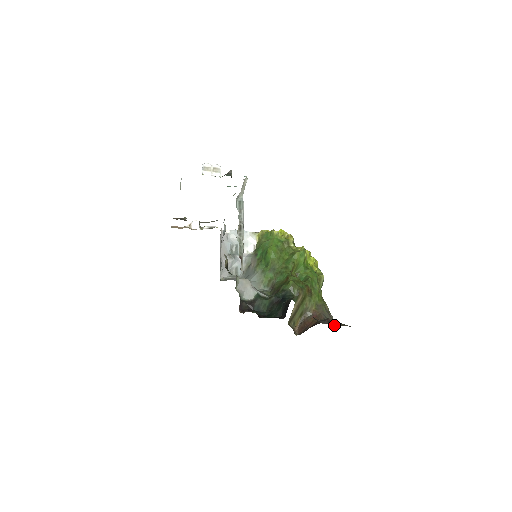
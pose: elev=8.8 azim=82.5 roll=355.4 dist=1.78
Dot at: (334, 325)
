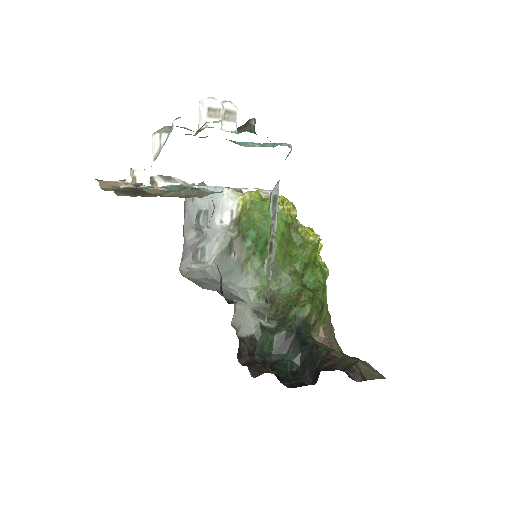
Dot at: (338, 344)
